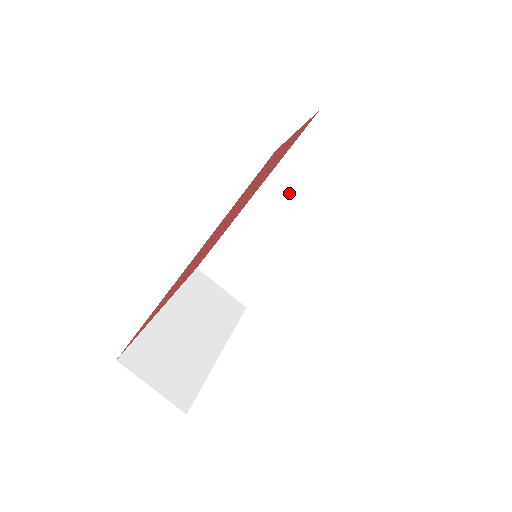
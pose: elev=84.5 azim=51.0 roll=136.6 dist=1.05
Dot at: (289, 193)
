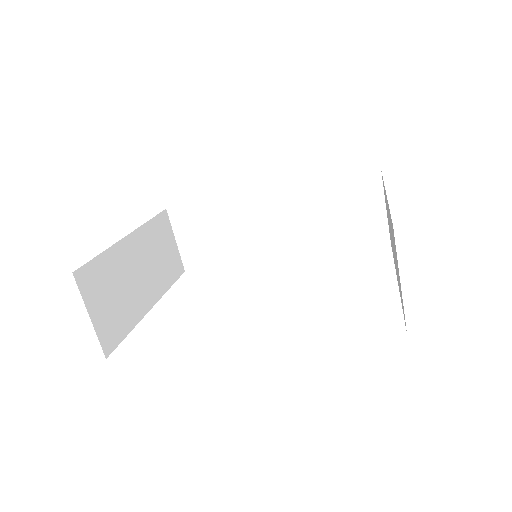
Dot at: (301, 211)
